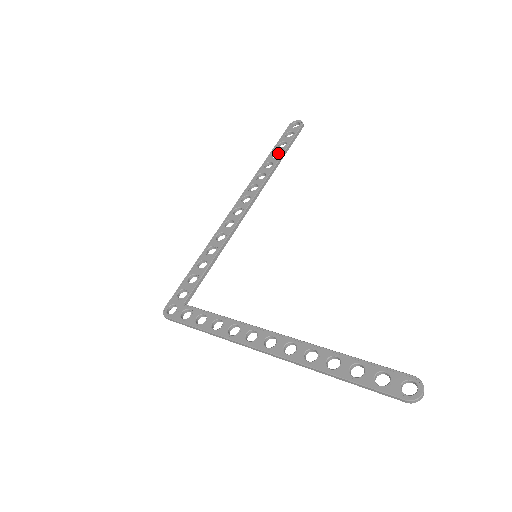
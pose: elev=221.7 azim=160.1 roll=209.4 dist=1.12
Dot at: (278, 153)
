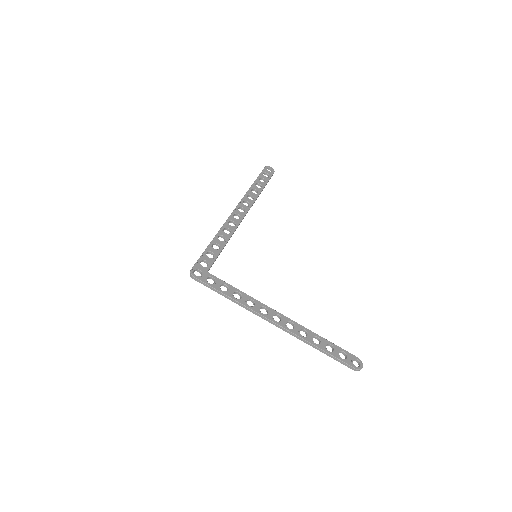
Dot at: (259, 185)
